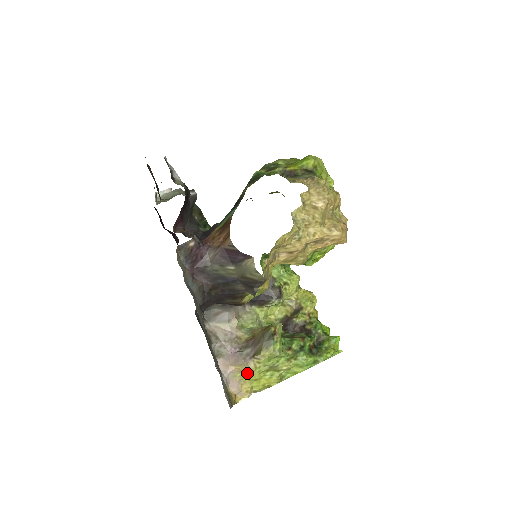
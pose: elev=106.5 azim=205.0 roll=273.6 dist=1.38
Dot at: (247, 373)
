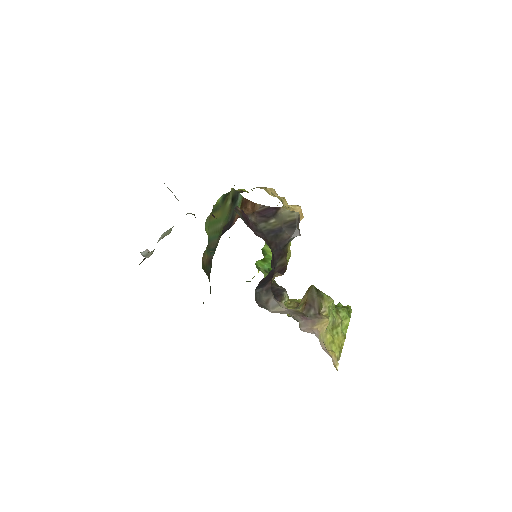
Dot at: (324, 335)
